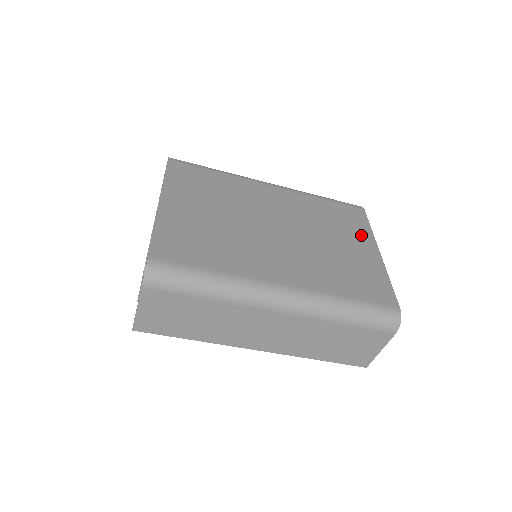
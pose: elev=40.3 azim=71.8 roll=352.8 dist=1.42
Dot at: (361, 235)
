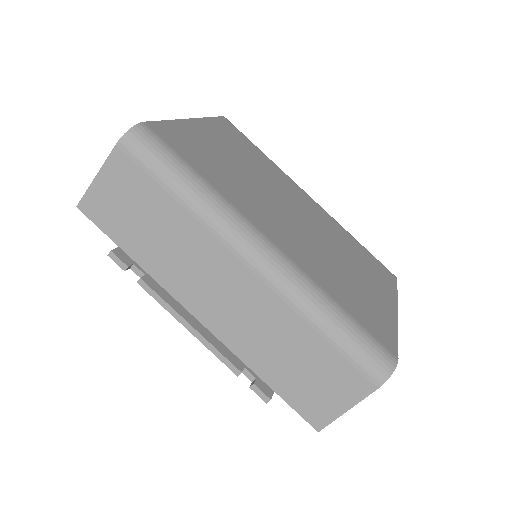
Dot at: (383, 286)
